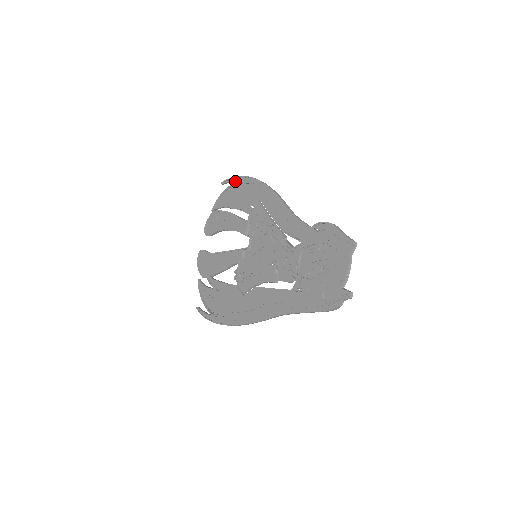
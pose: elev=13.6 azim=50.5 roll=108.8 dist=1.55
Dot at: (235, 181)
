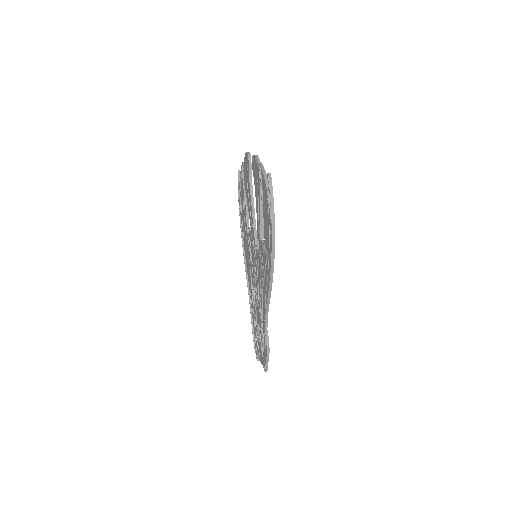
Dot at: (269, 207)
